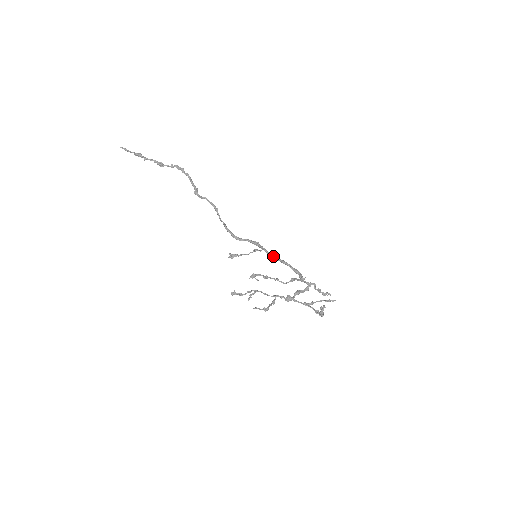
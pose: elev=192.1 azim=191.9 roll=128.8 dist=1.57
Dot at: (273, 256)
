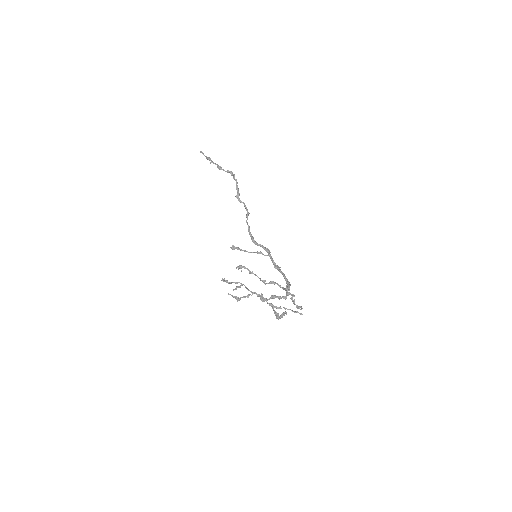
Dot at: (275, 264)
